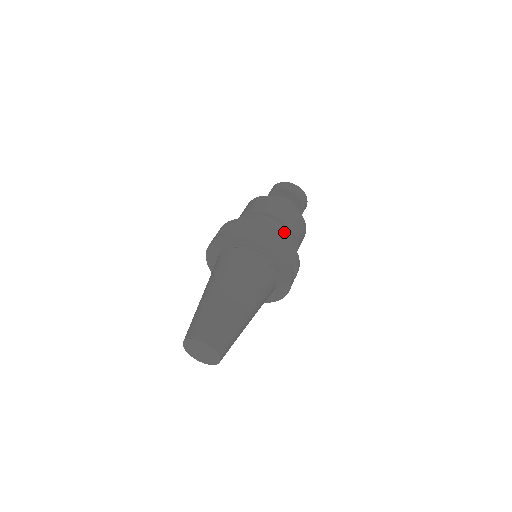
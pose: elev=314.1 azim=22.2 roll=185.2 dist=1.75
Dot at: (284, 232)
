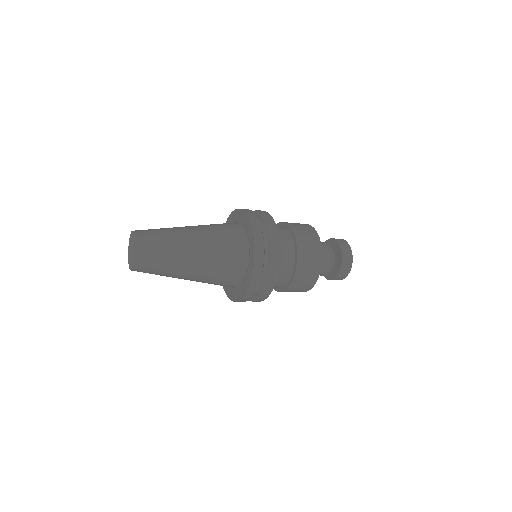
Dot at: occluded
